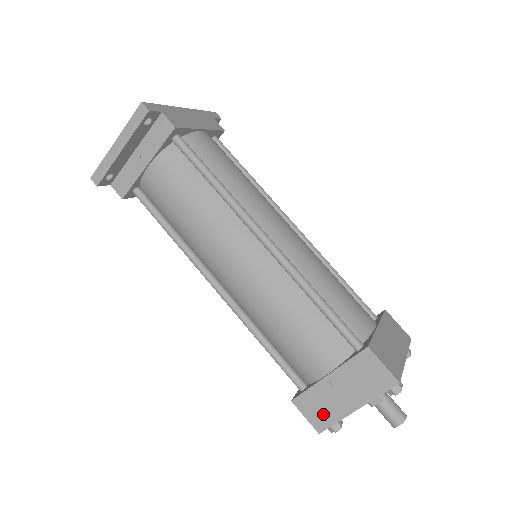
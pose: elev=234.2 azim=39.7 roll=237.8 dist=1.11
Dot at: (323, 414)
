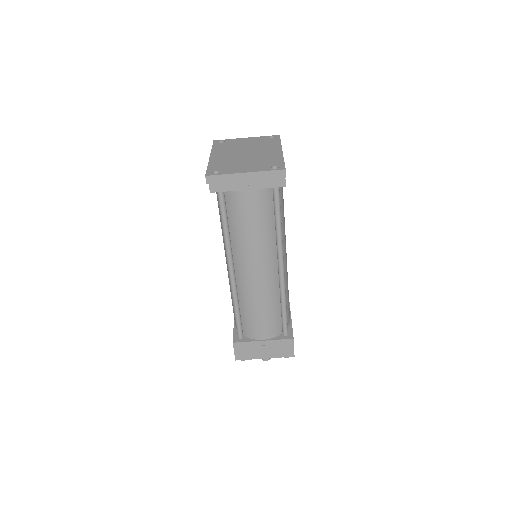
Dot at: (246, 354)
